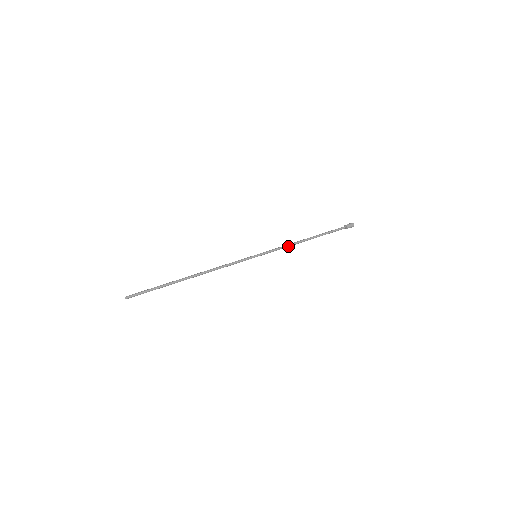
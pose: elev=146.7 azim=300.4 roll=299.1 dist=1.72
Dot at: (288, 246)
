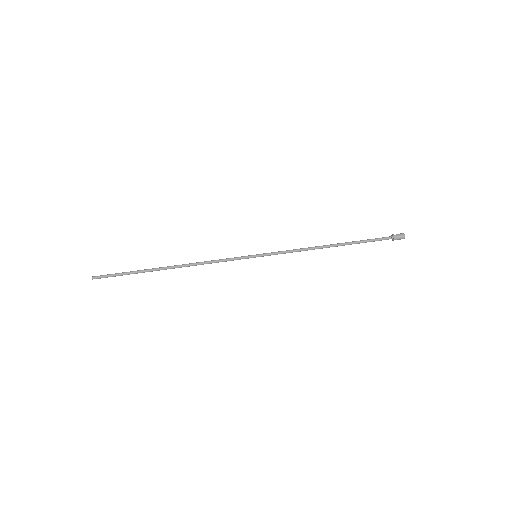
Dot at: (302, 250)
